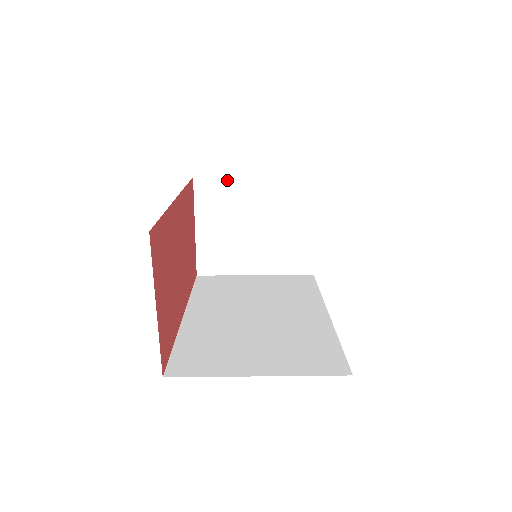
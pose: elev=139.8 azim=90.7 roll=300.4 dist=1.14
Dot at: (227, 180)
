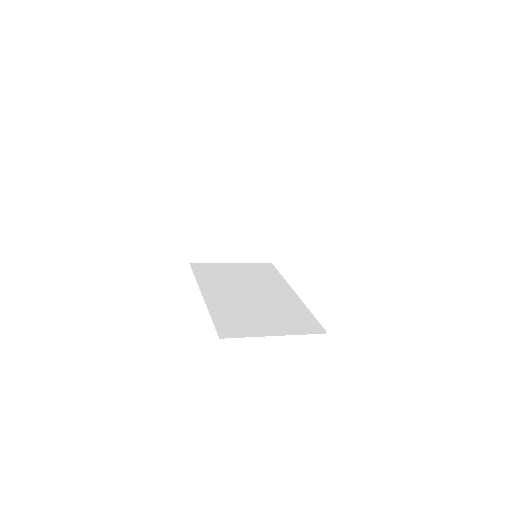
Dot at: (219, 193)
